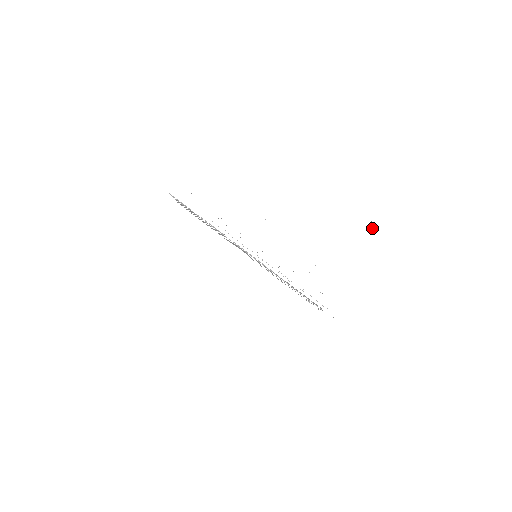
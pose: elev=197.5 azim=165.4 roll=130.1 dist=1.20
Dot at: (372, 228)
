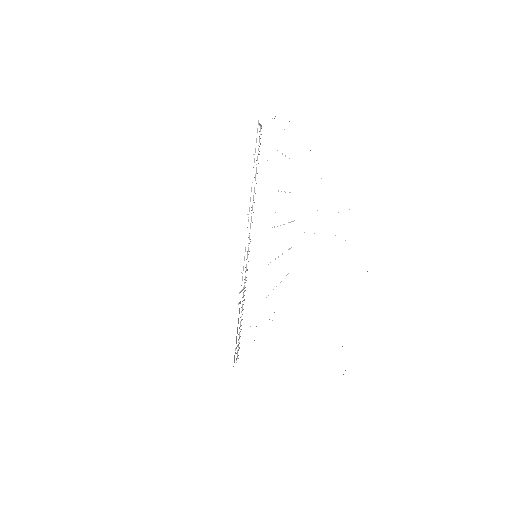
Dot at: occluded
